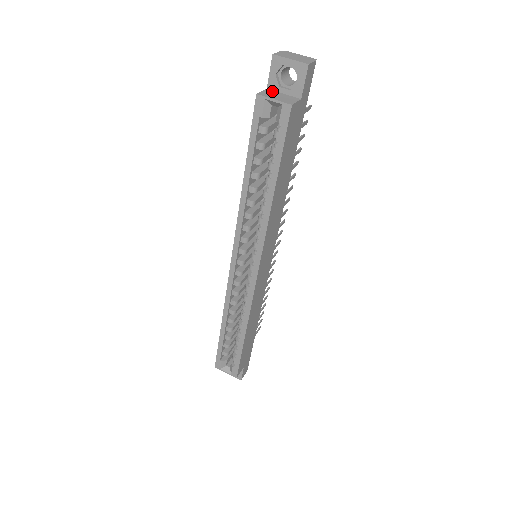
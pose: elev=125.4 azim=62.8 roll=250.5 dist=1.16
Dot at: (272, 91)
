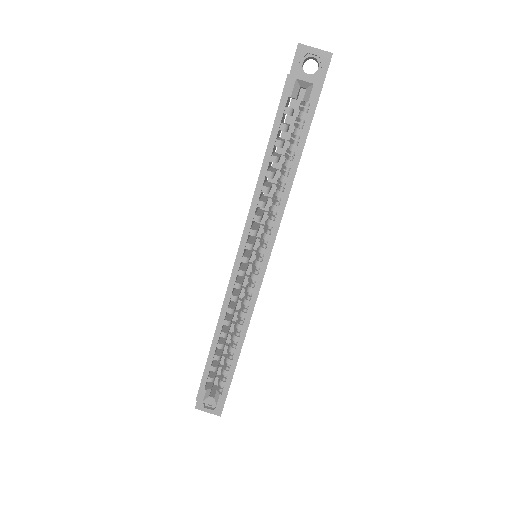
Dot at: occluded
